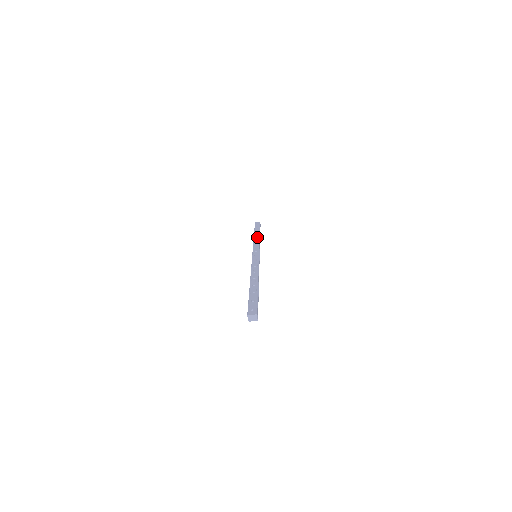
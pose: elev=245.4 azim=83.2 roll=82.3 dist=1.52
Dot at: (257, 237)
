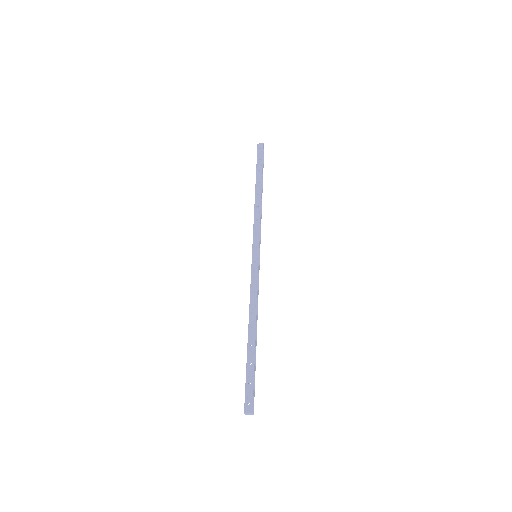
Dot at: (258, 201)
